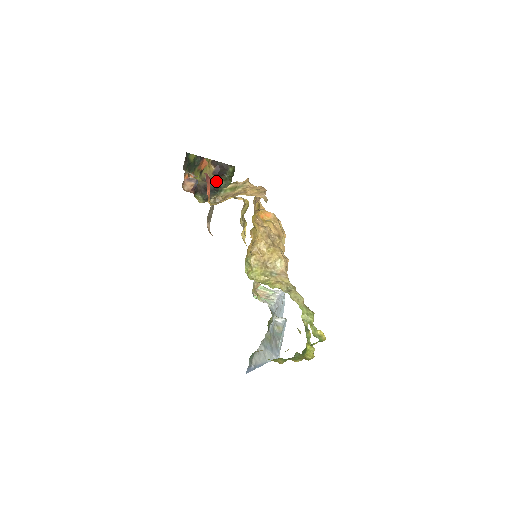
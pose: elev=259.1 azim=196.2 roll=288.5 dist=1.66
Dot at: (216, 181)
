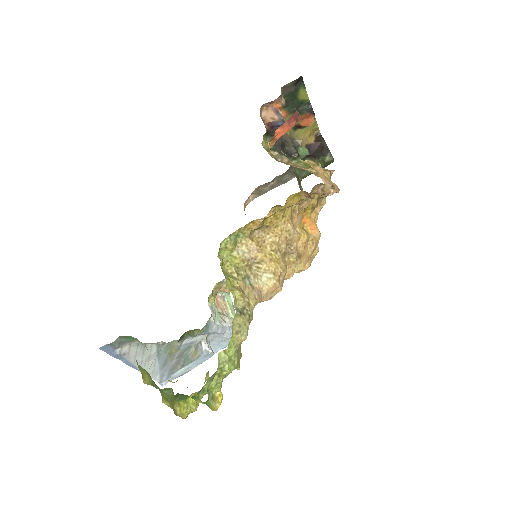
Dot at: (302, 154)
